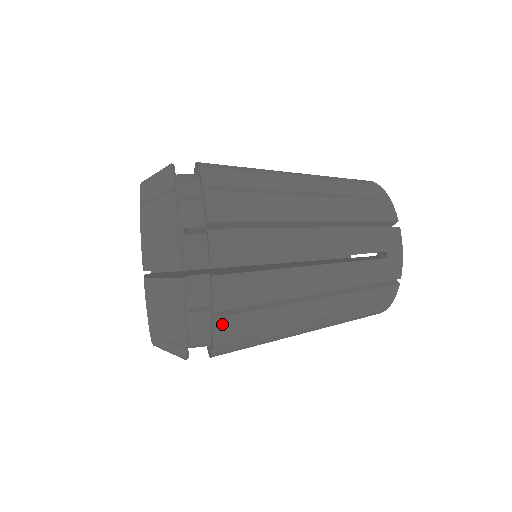
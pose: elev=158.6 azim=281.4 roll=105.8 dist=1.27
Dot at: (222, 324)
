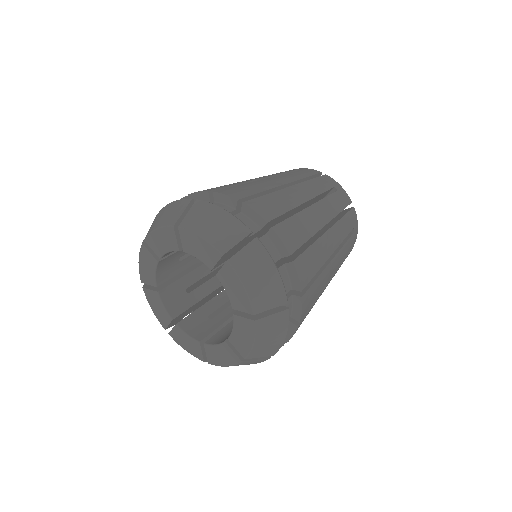
Dot at: (299, 266)
